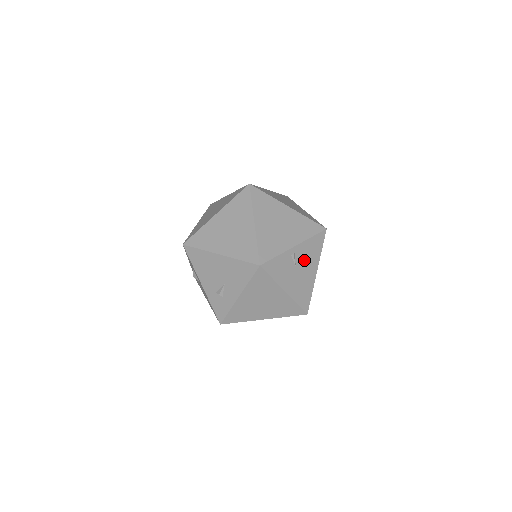
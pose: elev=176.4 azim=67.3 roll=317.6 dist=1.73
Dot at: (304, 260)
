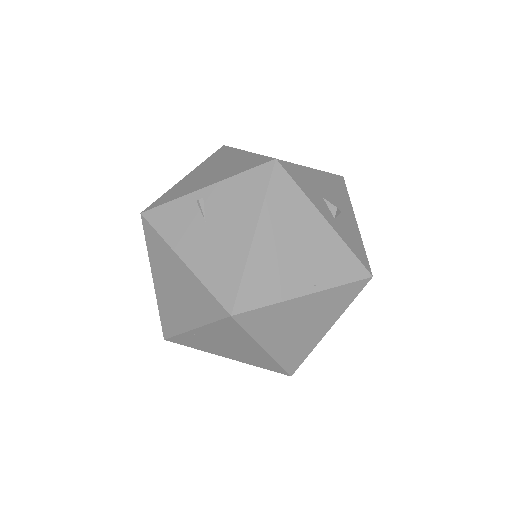
Dot at: (224, 211)
